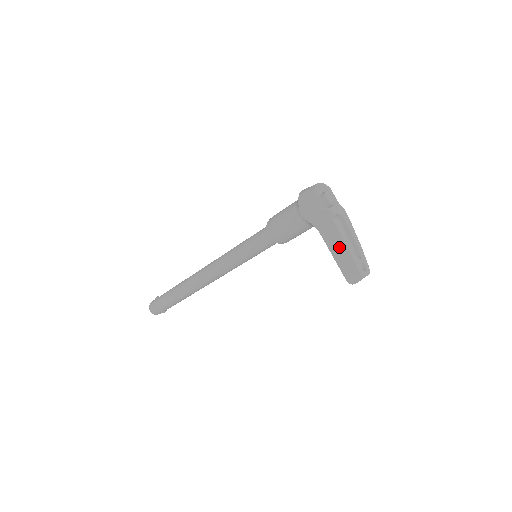
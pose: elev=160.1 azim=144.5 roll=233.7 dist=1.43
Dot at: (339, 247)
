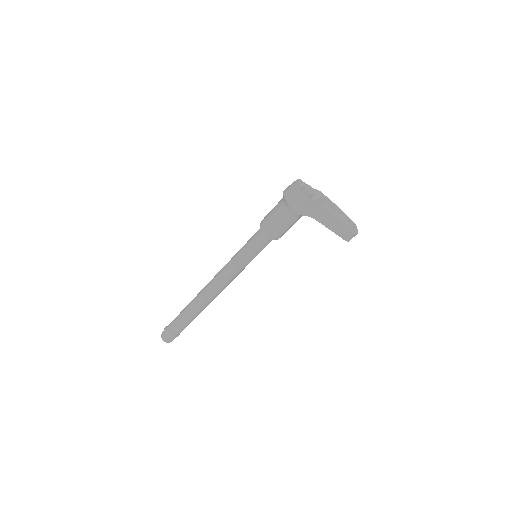
Dot at: (334, 222)
